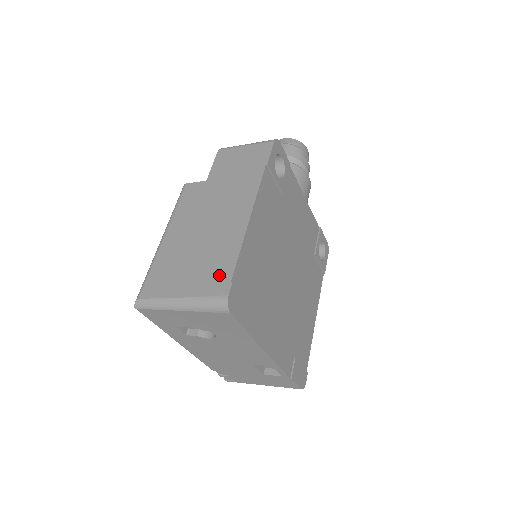
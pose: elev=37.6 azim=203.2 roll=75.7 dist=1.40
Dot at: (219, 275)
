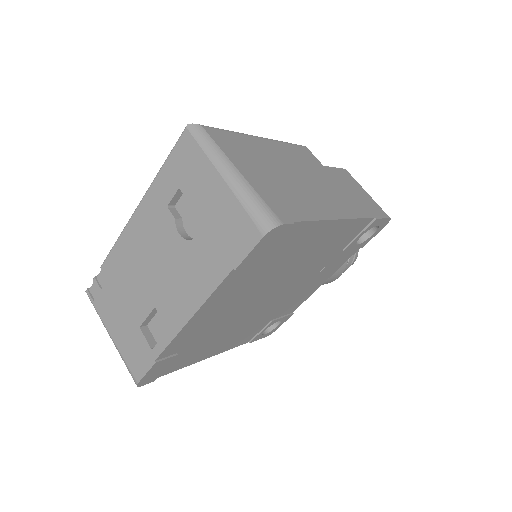
Dot at: (287, 207)
